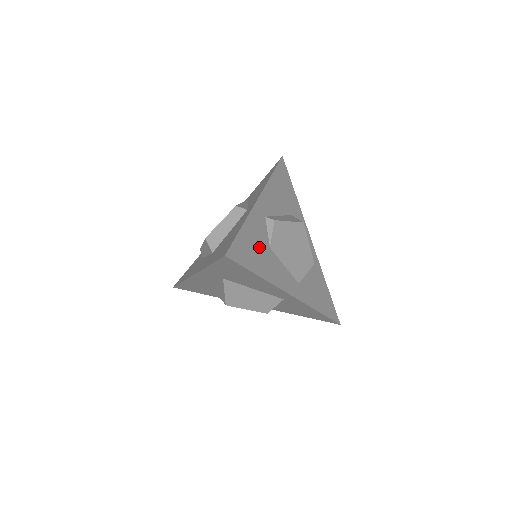
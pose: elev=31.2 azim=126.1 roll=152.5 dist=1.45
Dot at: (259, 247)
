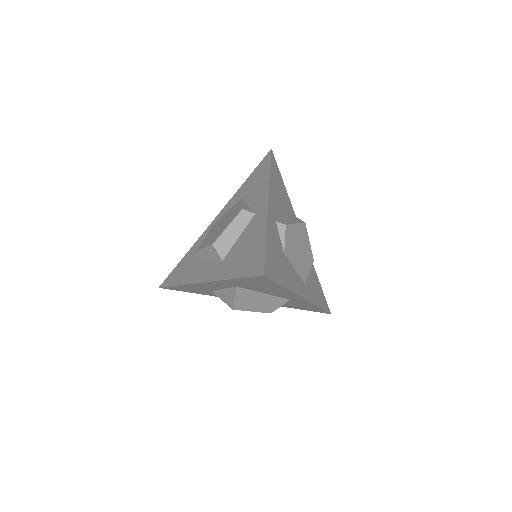
Dot at: (279, 256)
